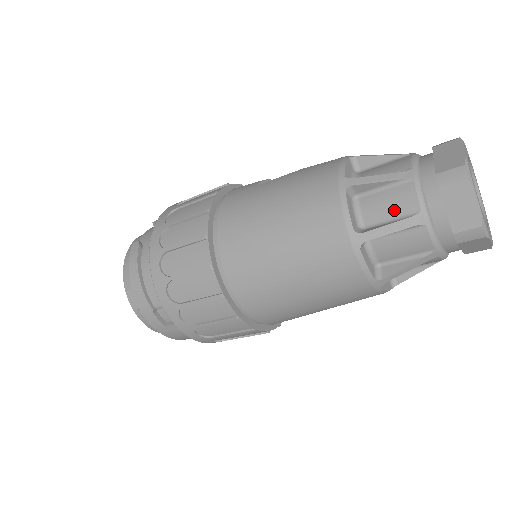
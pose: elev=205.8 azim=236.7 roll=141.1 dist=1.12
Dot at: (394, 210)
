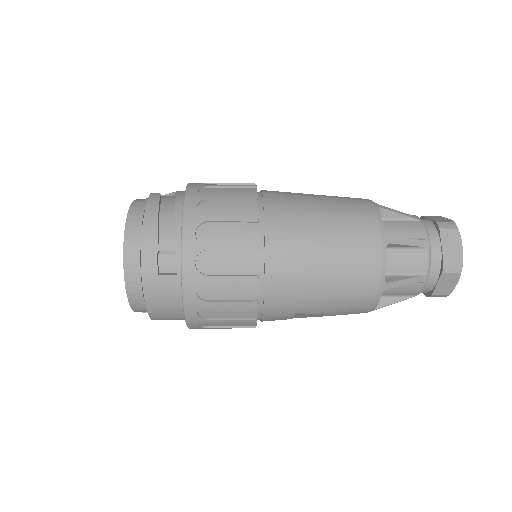
Dot at: (408, 233)
